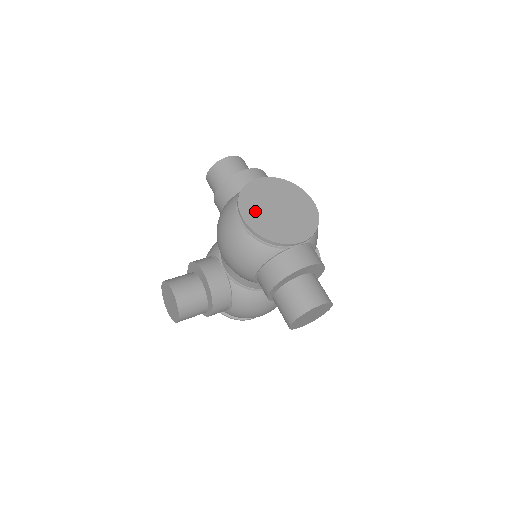
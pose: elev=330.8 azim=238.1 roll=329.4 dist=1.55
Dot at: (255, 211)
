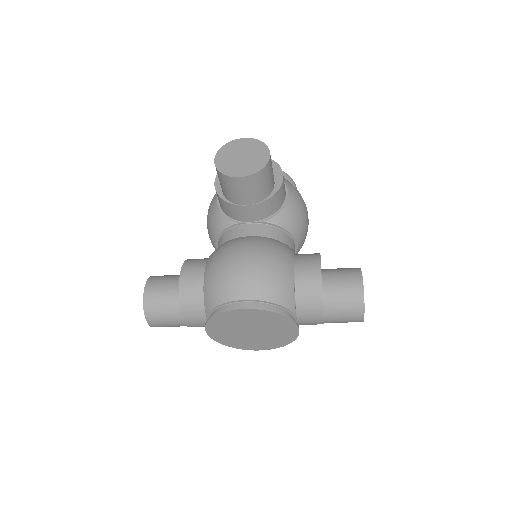
Dot at: occluded
